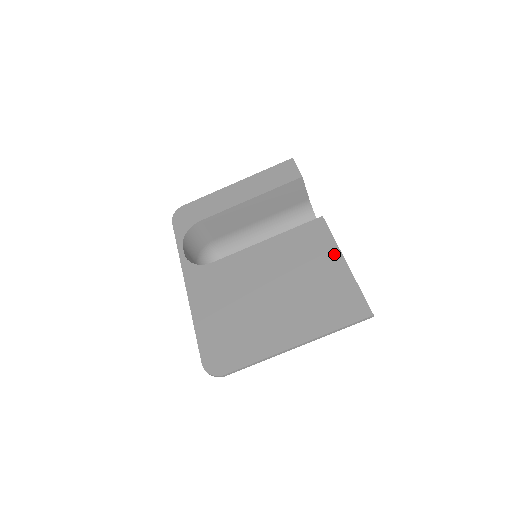
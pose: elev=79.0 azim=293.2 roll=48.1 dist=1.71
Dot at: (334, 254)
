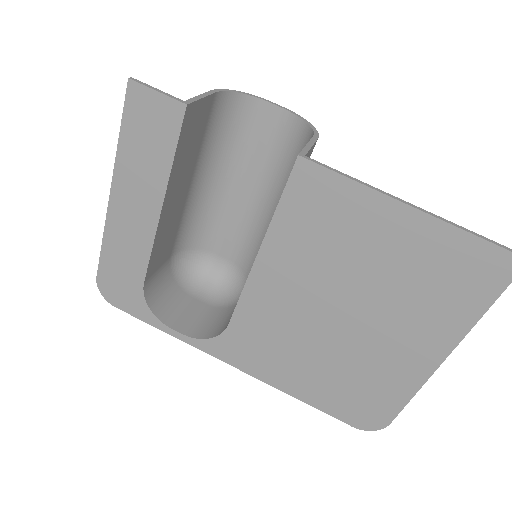
Dot at: (382, 208)
